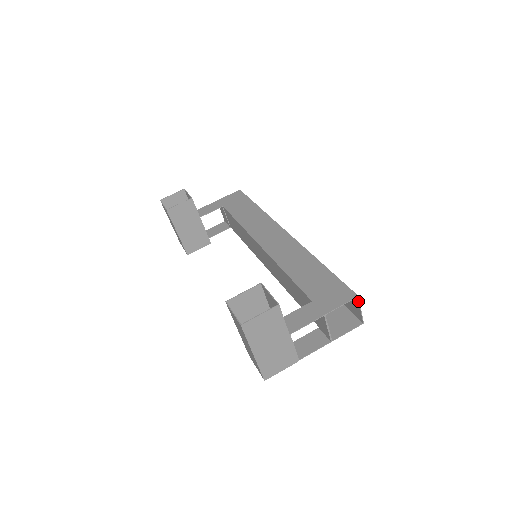
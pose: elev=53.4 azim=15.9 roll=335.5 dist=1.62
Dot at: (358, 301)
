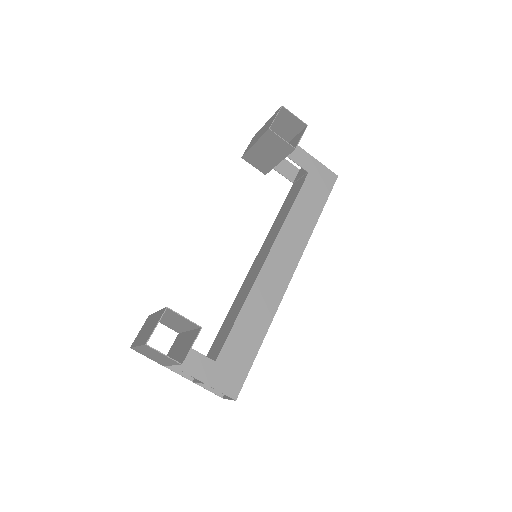
Dot at: occluded
